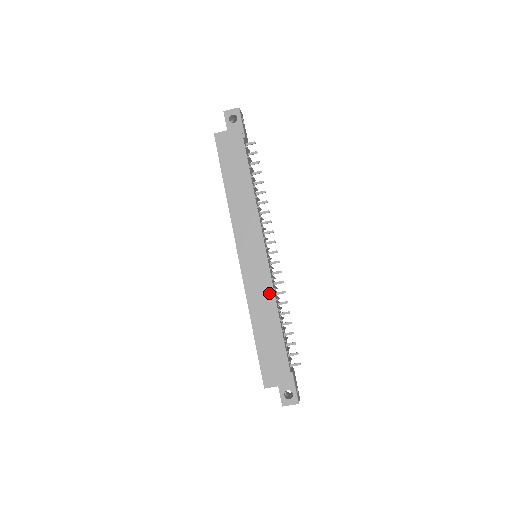
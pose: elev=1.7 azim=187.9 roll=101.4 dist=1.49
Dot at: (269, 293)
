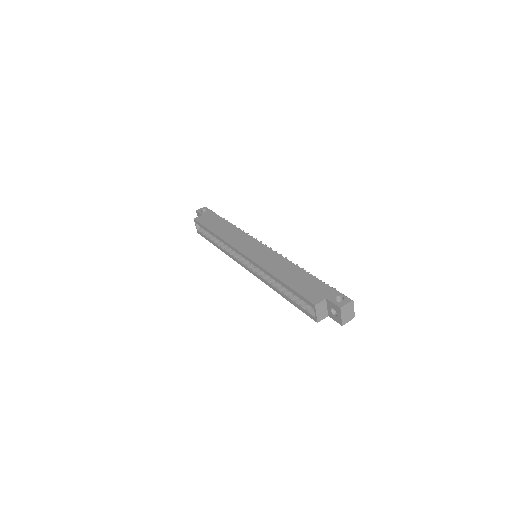
Dot at: (278, 258)
